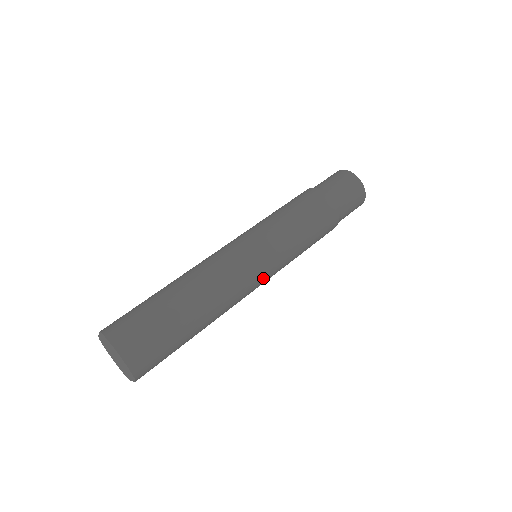
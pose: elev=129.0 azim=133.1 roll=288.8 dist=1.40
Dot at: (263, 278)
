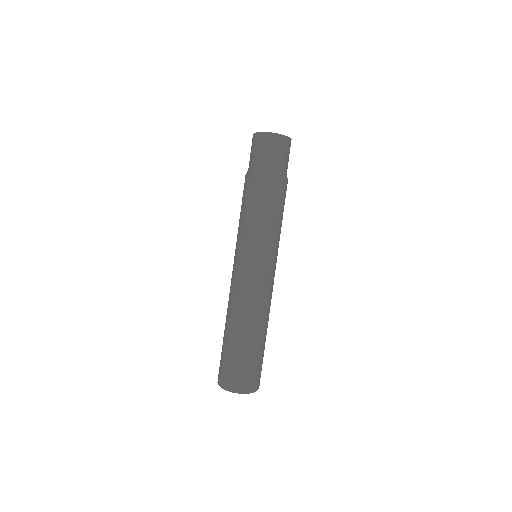
Dot at: (274, 271)
